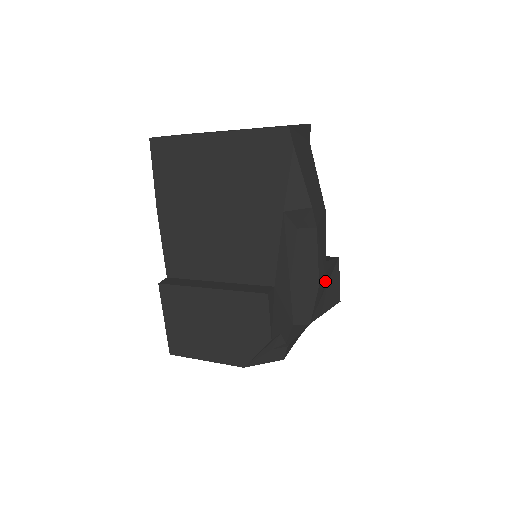
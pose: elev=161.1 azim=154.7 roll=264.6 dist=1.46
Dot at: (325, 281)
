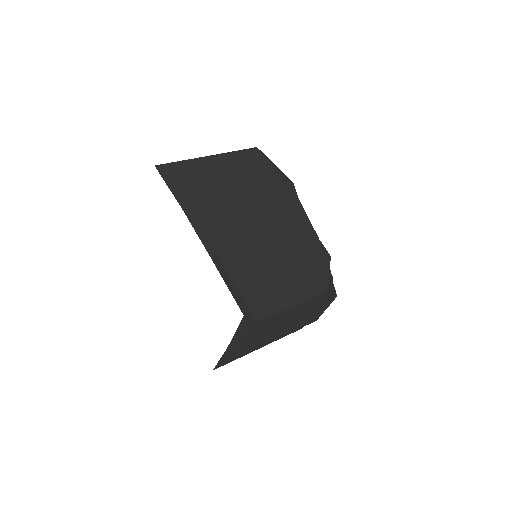
Dot at: occluded
